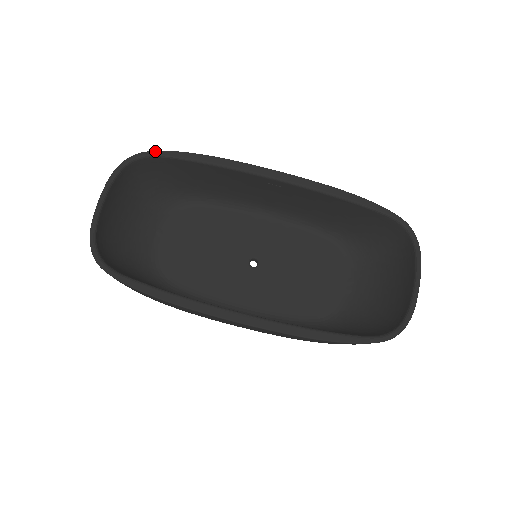
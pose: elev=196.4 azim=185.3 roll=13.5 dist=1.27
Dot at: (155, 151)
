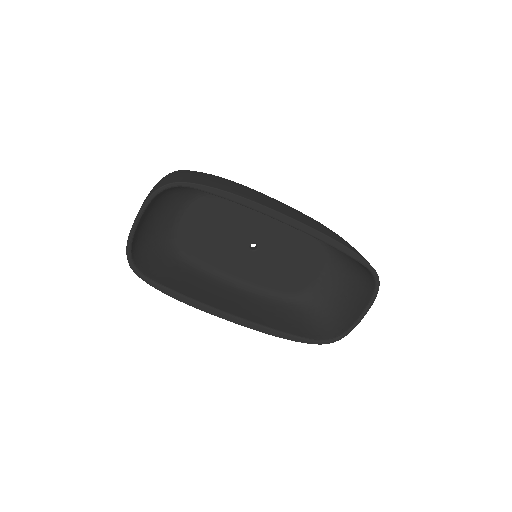
Dot at: (189, 183)
